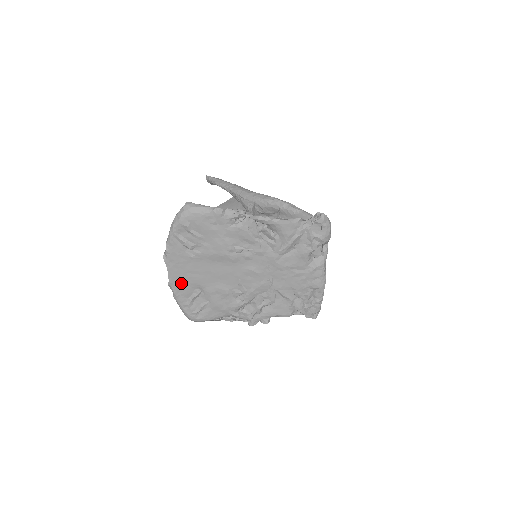
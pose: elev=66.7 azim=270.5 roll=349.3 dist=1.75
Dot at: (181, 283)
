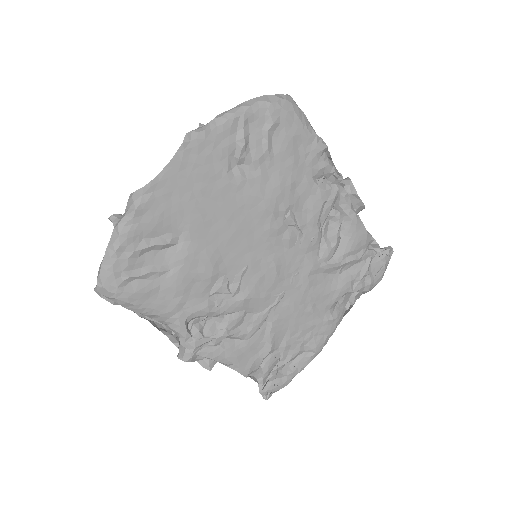
Dot at: (165, 202)
